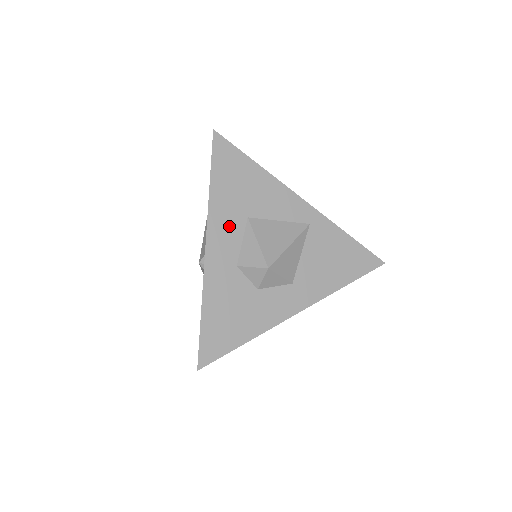
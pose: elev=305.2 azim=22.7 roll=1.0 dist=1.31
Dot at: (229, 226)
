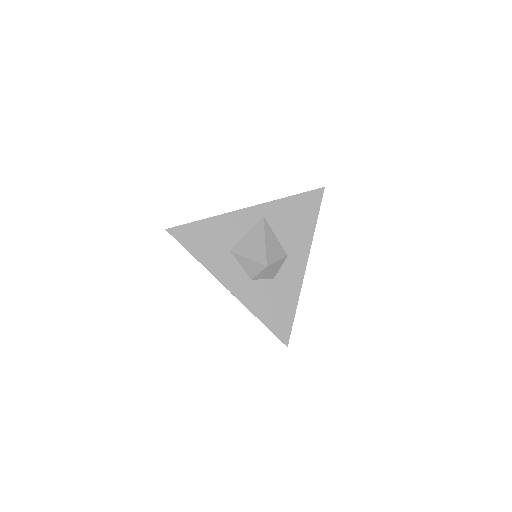
Dot at: (226, 266)
